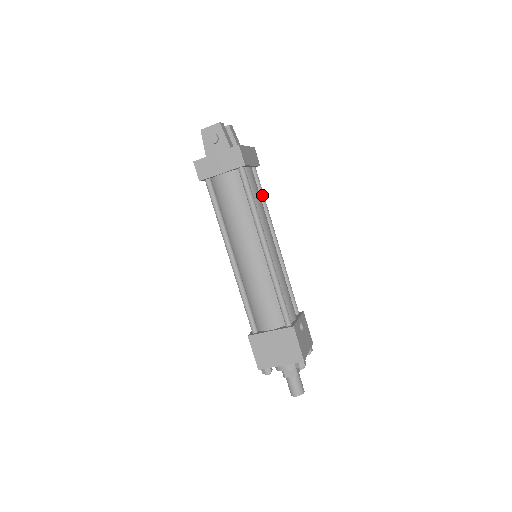
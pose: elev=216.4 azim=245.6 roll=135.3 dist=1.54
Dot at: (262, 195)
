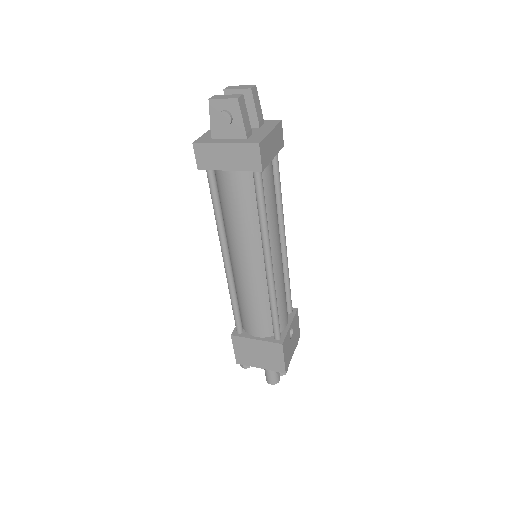
Dot at: (278, 186)
